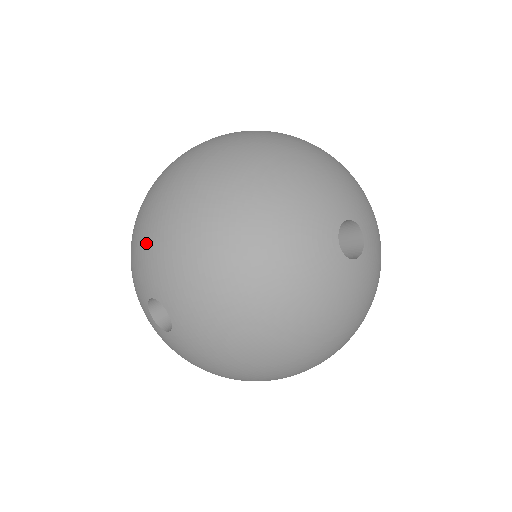
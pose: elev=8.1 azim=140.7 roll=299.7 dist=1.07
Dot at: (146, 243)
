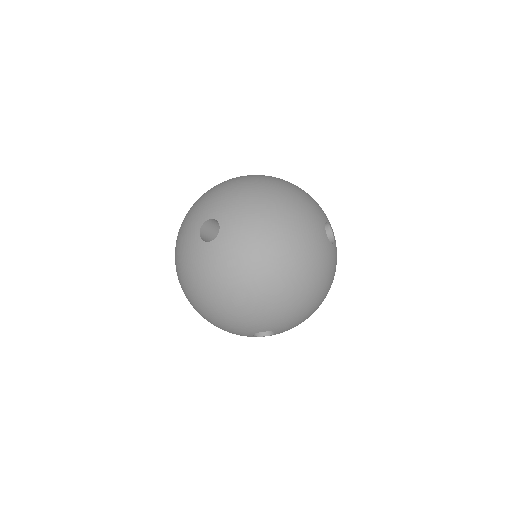
Dot at: (216, 193)
